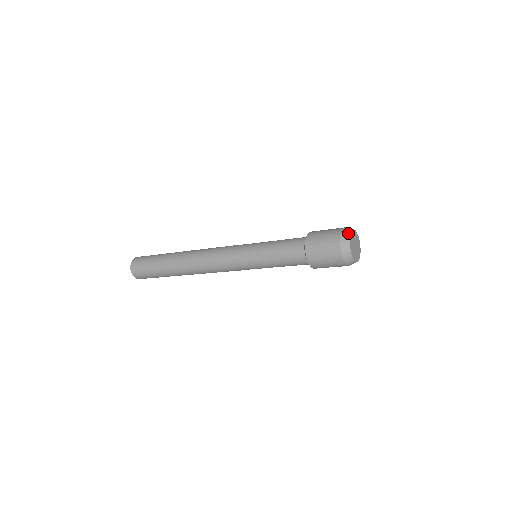
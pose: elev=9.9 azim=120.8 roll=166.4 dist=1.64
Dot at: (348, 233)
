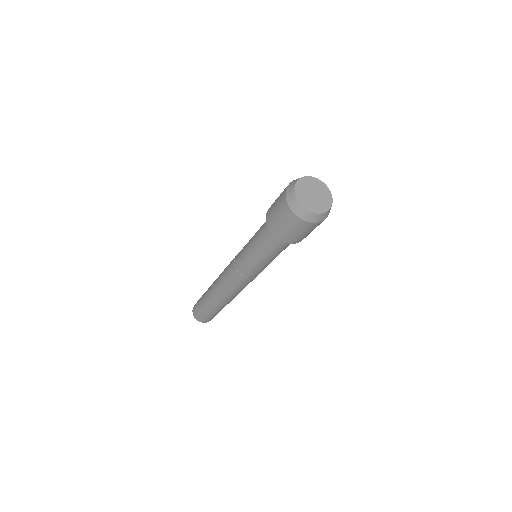
Dot at: (292, 196)
